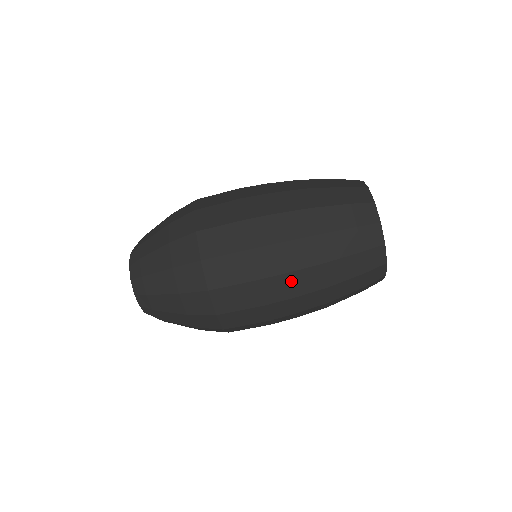
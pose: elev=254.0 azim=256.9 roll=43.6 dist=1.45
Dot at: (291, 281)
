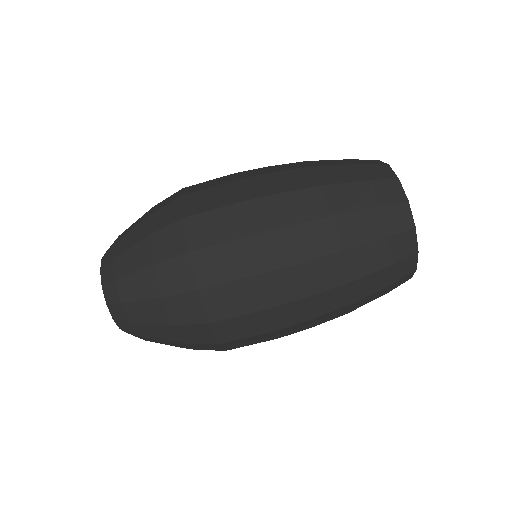
Dot at: (309, 305)
